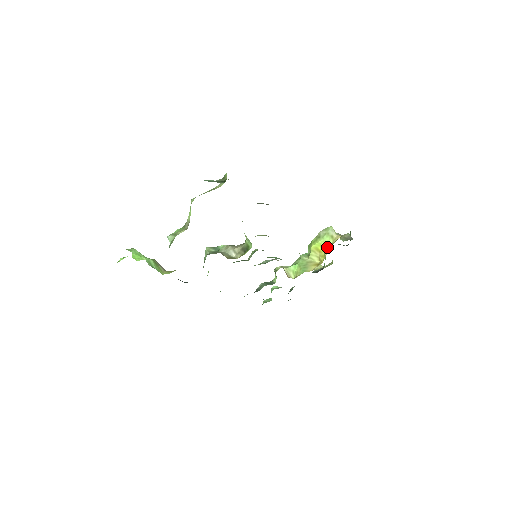
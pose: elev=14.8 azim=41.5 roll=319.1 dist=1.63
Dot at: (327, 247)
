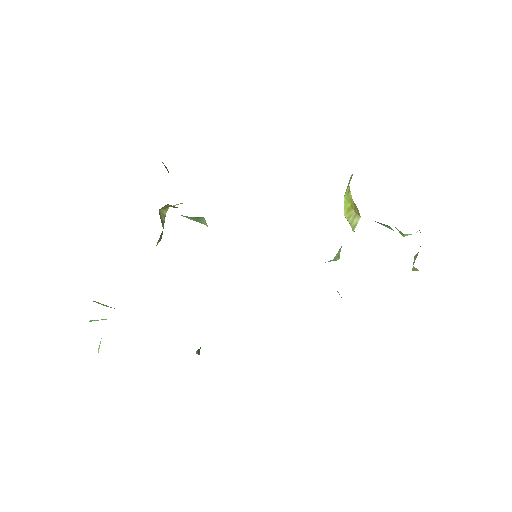
Dot at: (349, 190)
